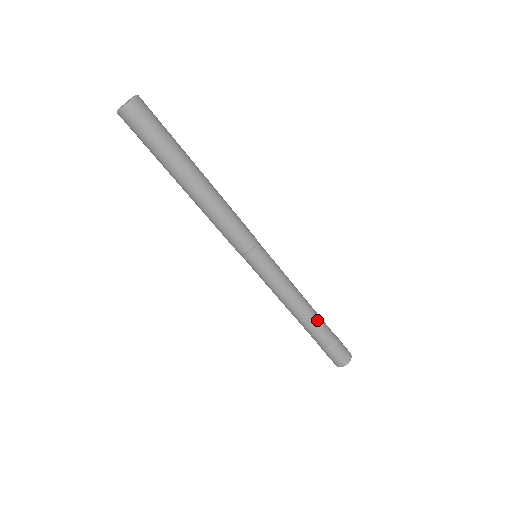
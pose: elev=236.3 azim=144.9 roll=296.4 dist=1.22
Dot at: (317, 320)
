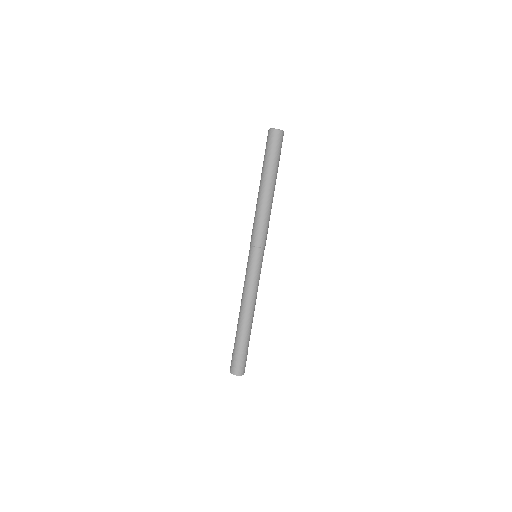
Dot at: occluded
